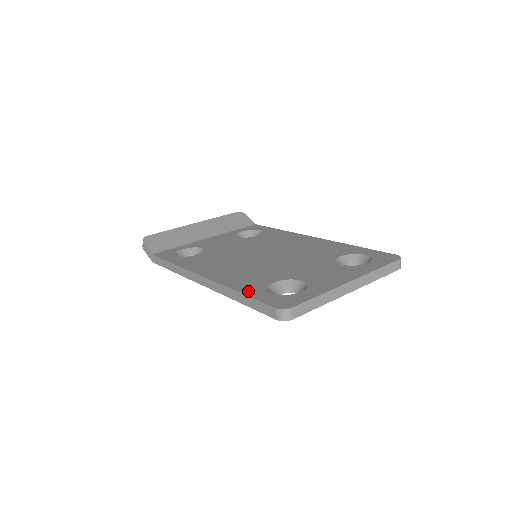
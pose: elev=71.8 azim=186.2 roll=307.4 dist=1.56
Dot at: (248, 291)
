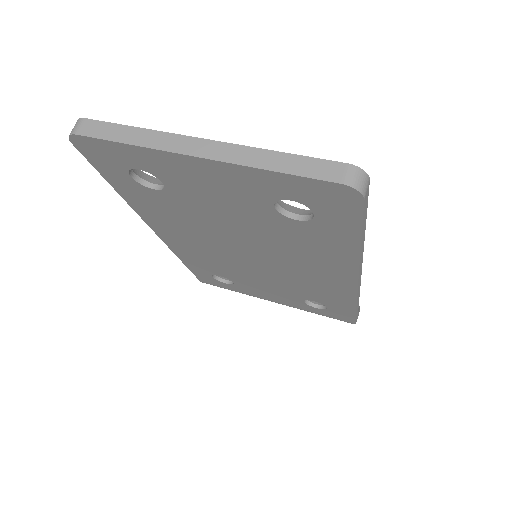
Dot at: occluded
